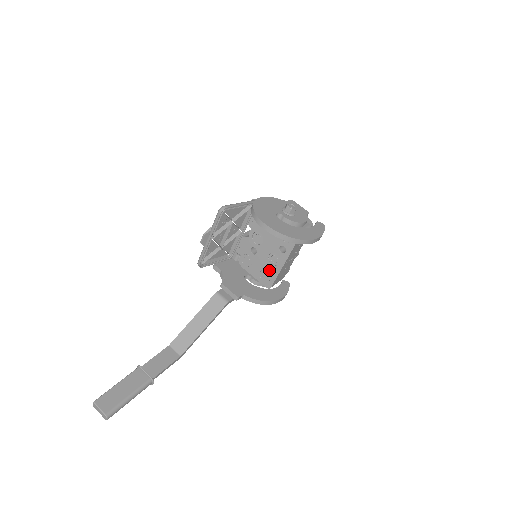
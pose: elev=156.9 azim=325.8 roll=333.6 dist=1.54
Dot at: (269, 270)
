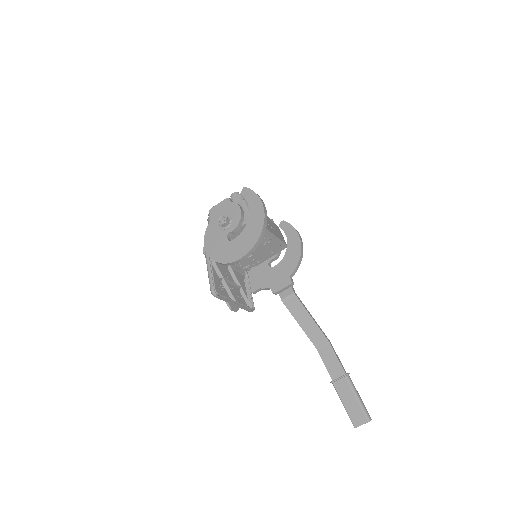
Dot at: (272, 245)
